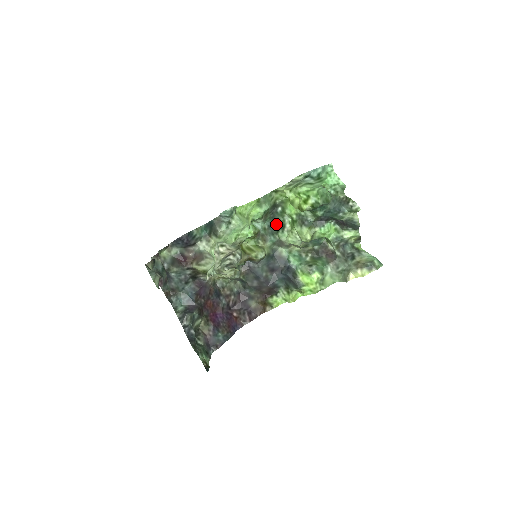
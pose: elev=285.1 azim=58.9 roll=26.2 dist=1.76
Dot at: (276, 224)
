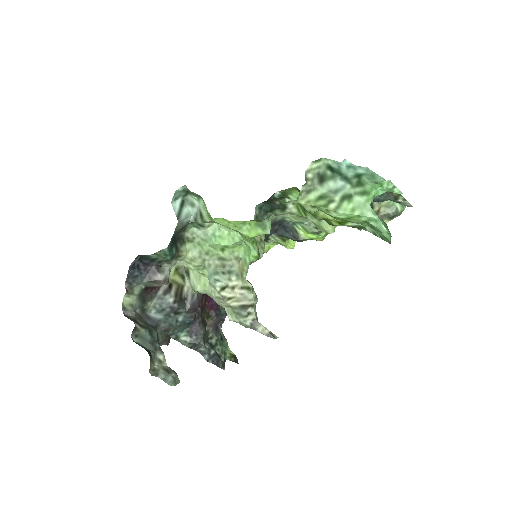
Dot at: (270, 204)
